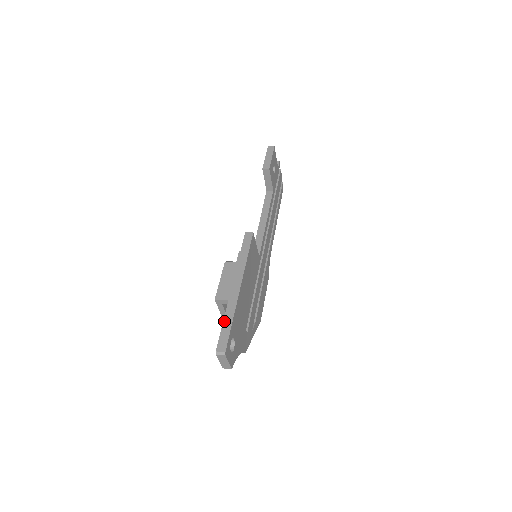
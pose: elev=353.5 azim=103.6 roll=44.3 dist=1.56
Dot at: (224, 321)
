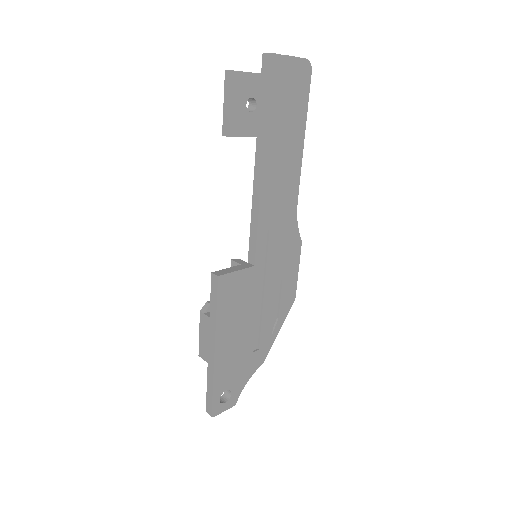
Dot at: (207, 385)
